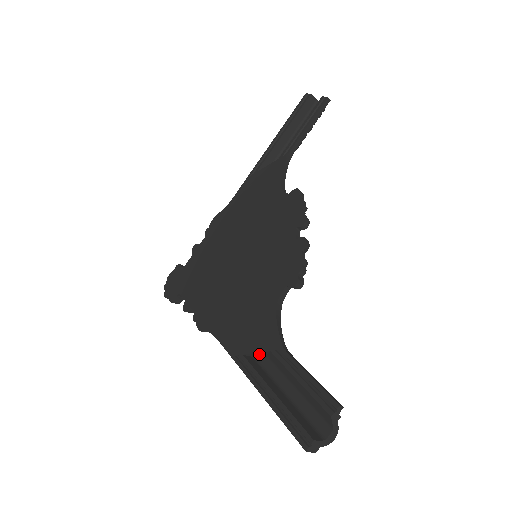
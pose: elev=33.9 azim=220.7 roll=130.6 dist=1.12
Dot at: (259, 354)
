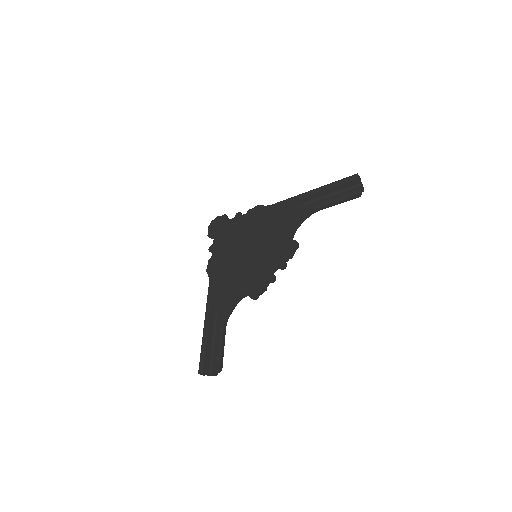
Dot at: occluded
